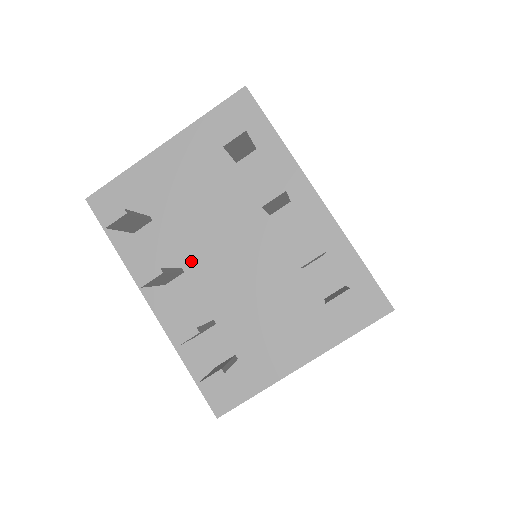
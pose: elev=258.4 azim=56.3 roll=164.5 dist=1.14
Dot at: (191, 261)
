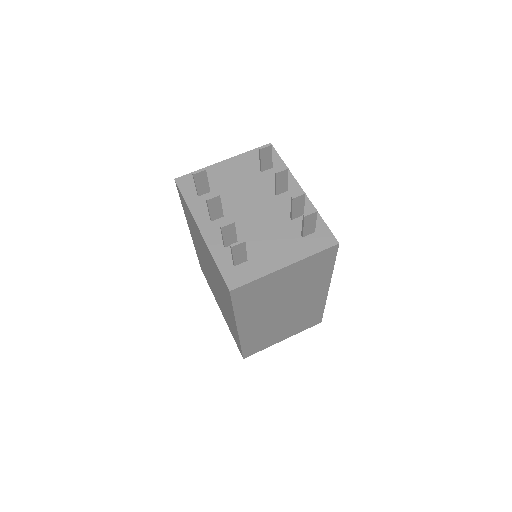
Dot at: (229, 212)
